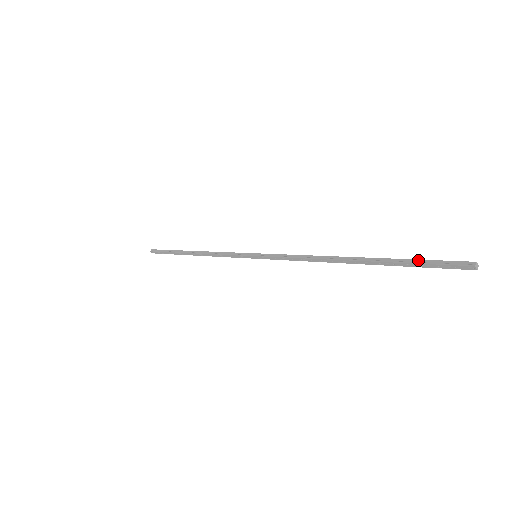
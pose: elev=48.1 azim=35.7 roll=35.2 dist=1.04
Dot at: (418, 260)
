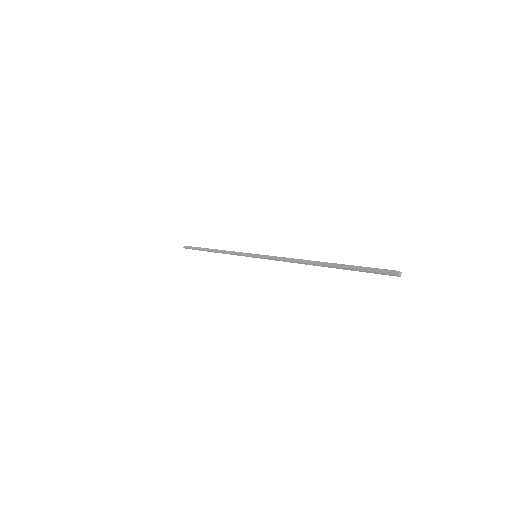
Dot at: (361, 267)
